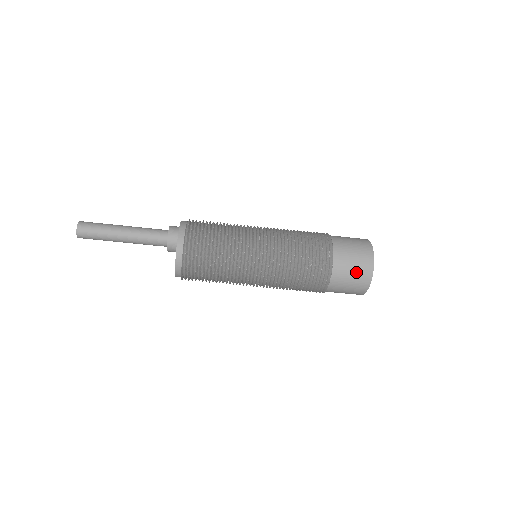
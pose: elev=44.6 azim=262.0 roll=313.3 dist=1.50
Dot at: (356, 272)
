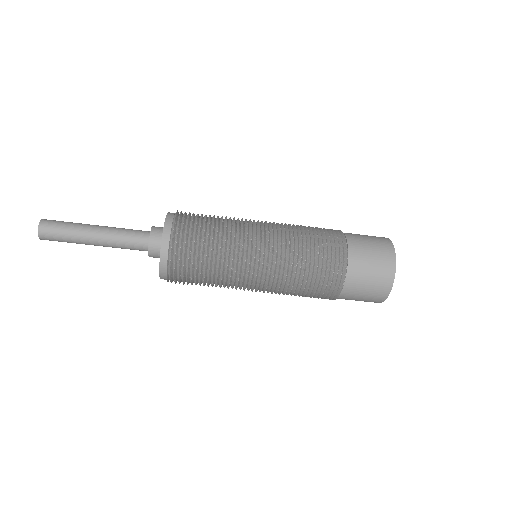
Dot at: (366, 298)
